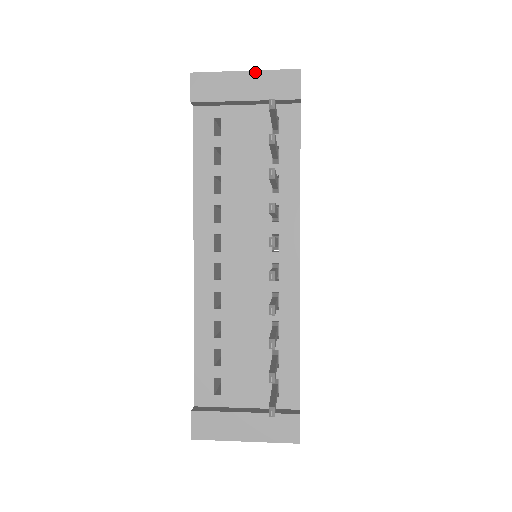
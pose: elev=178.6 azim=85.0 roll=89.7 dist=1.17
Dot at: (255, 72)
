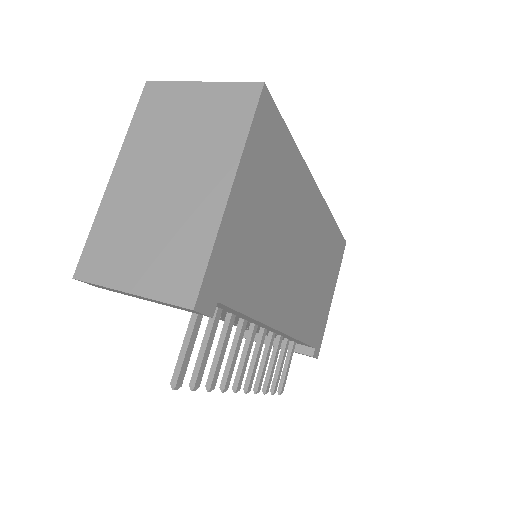
Dot at: (141, 297)
